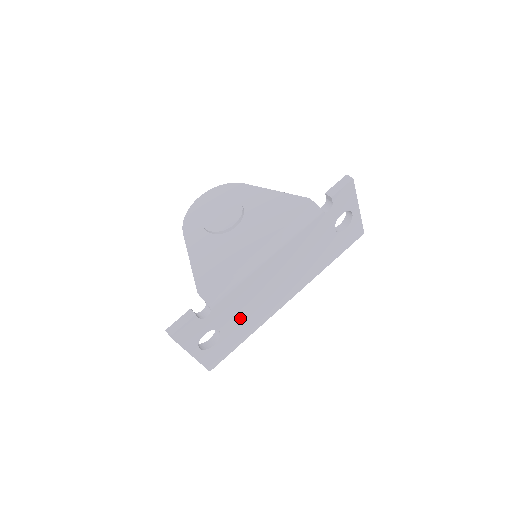
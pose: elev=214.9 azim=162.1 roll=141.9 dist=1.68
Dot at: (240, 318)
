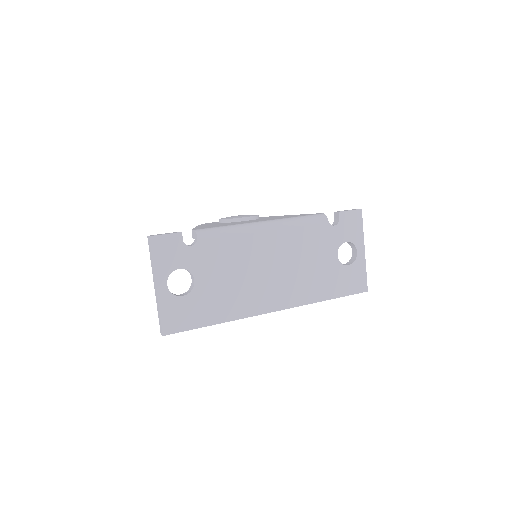
Dot at: (219, 284)
